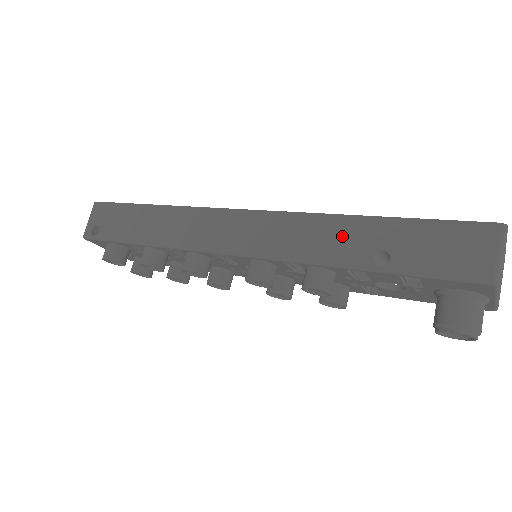
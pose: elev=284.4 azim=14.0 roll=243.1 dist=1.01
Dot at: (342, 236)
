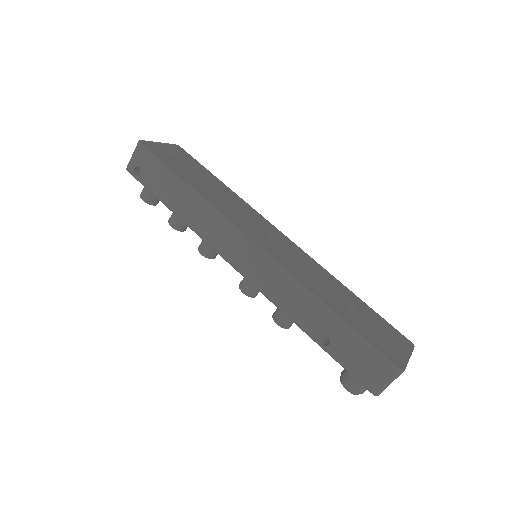
Dot at: (309, 310)
